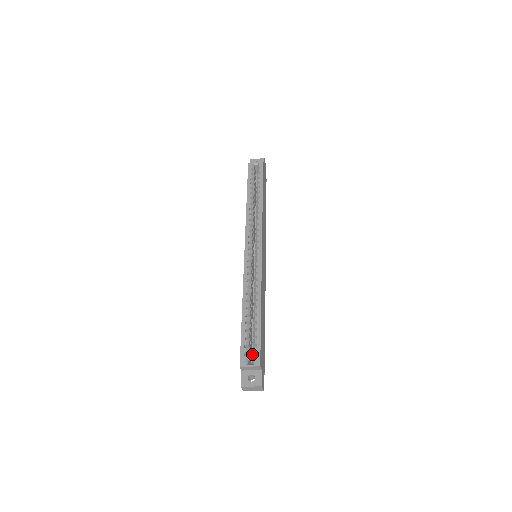
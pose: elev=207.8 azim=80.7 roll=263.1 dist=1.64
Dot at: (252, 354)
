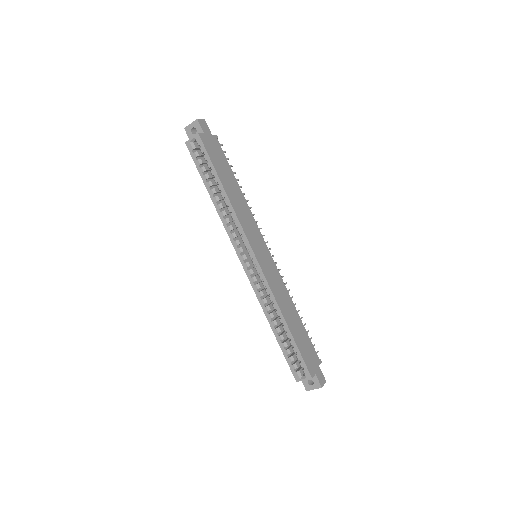
Dot at: occluded
